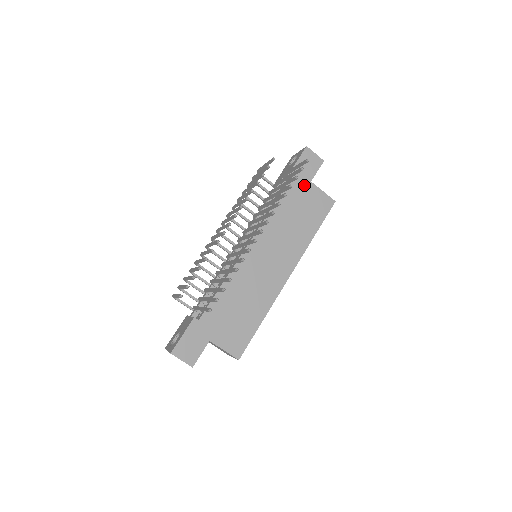
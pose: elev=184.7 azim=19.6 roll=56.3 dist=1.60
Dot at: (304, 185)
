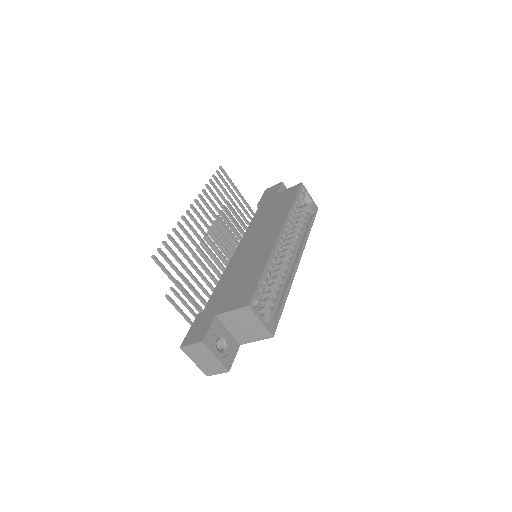
Dot at: (271, 199)
